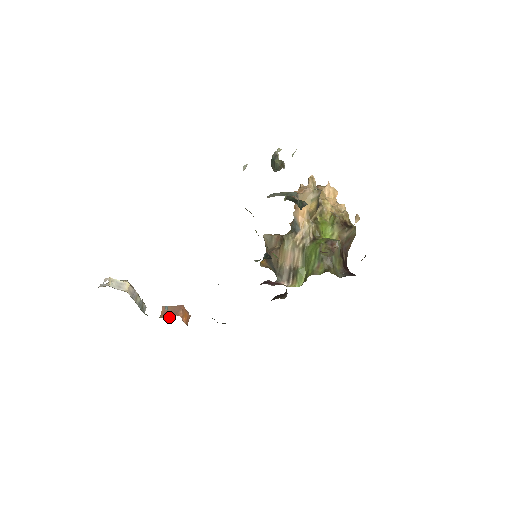
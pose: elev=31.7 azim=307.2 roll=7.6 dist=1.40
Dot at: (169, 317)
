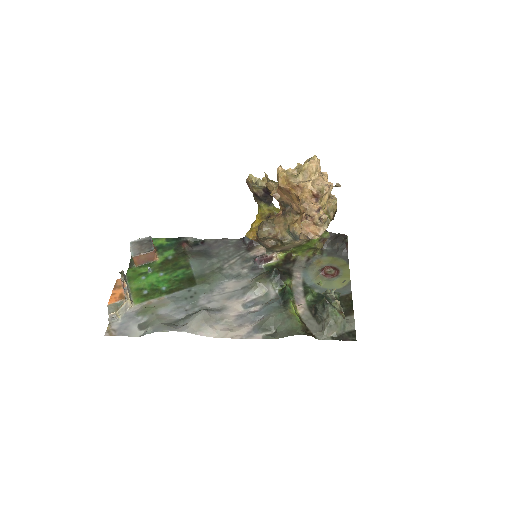
Dot at: (147, 264)
